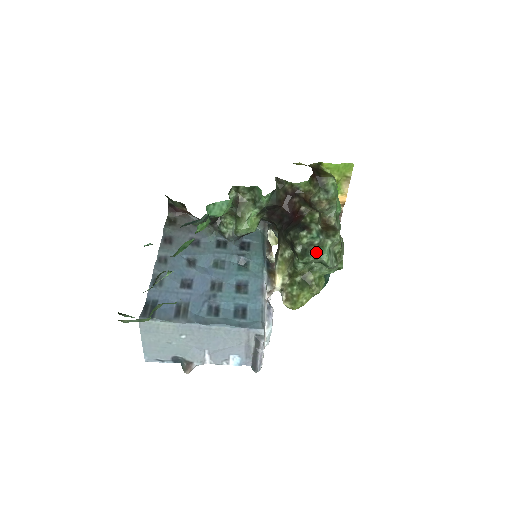
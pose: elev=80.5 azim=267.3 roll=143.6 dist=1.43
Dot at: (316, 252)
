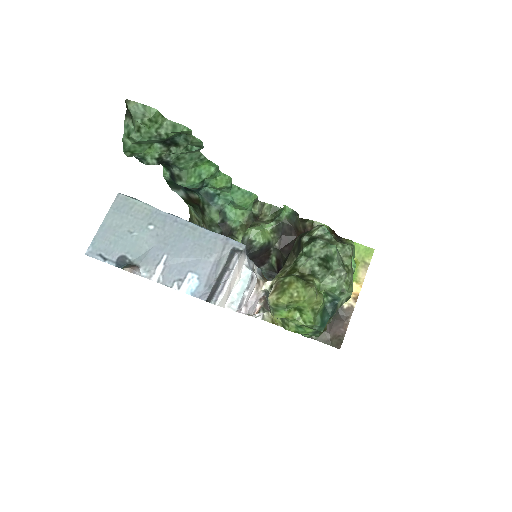
Dot at: (324, 241)
